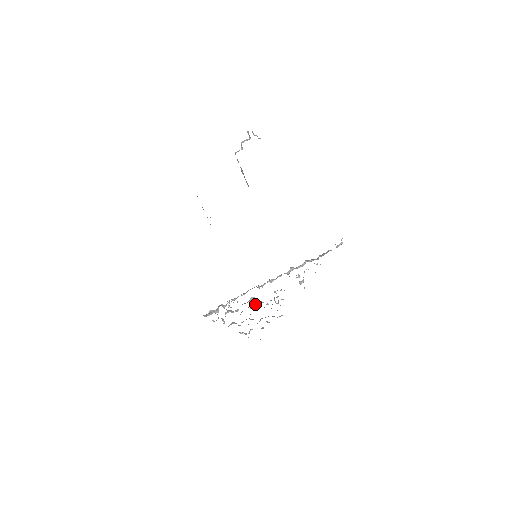
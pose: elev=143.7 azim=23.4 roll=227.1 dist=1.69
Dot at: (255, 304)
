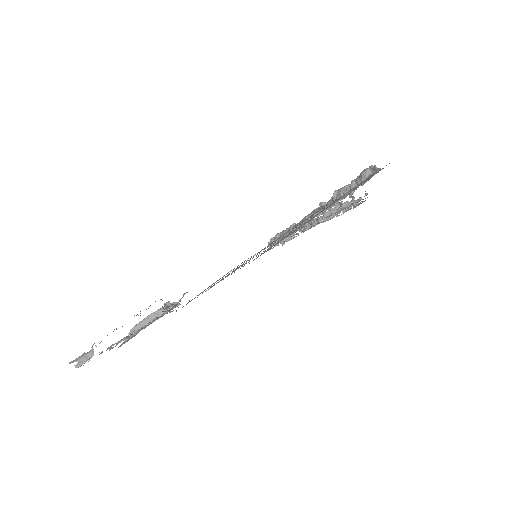
Dot at: (311, 225)
